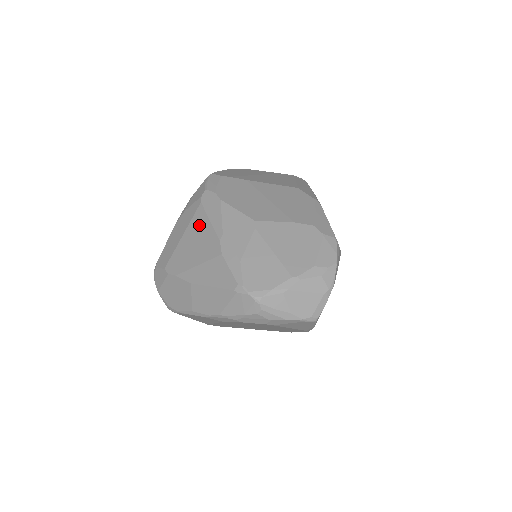
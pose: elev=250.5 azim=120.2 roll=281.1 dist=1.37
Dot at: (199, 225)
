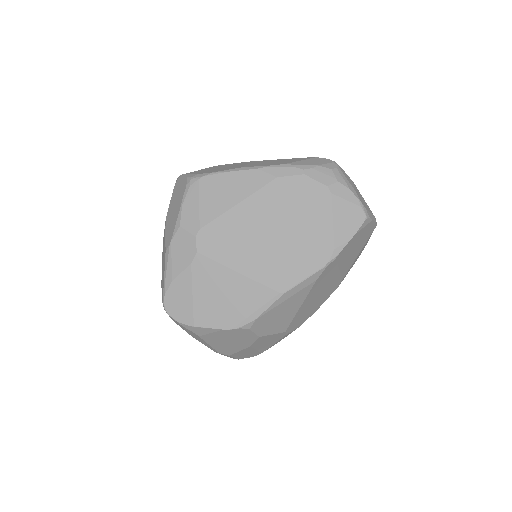
Dot at: occluded
